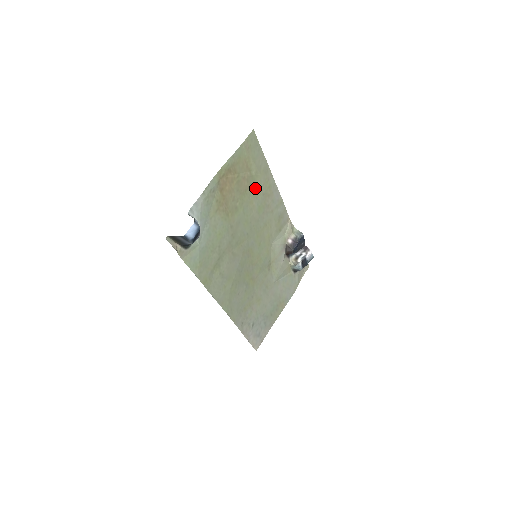
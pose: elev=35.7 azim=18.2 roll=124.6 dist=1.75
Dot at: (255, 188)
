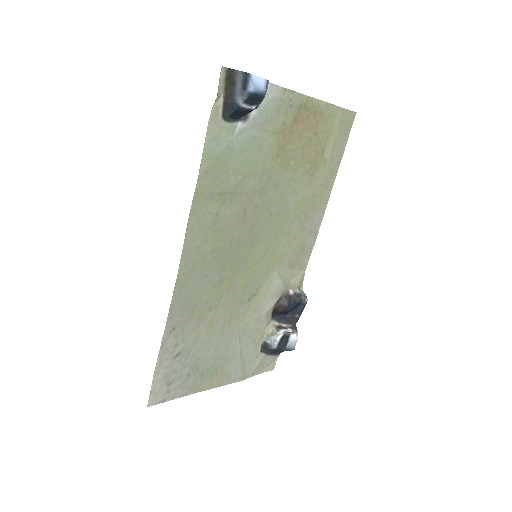
Dot at: (314, 175)
